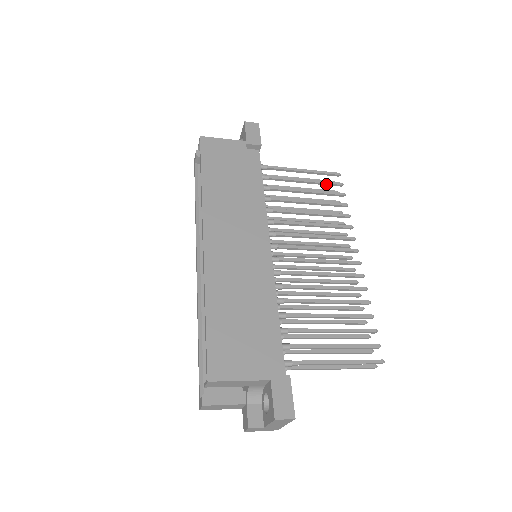
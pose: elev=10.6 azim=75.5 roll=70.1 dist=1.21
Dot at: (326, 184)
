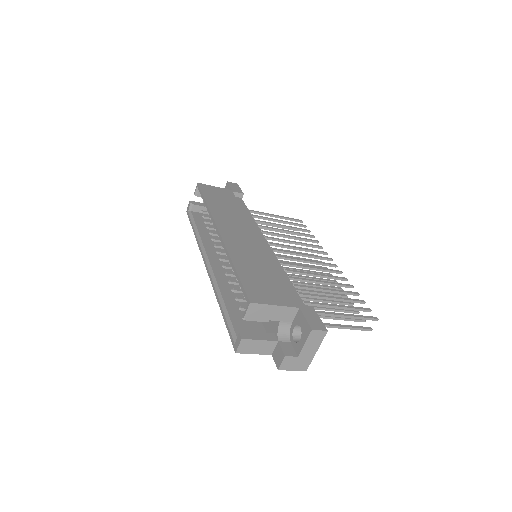
Dot at: (294, 225)
